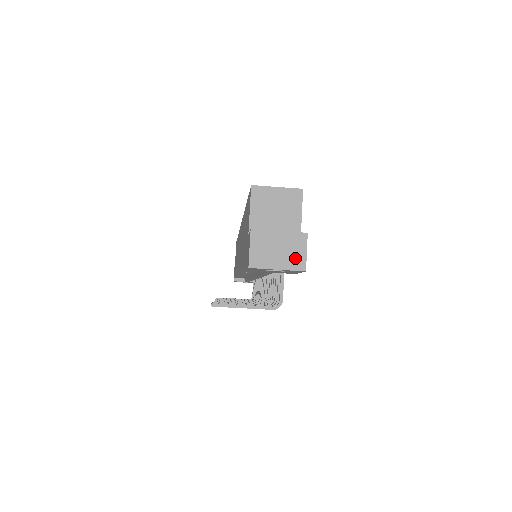
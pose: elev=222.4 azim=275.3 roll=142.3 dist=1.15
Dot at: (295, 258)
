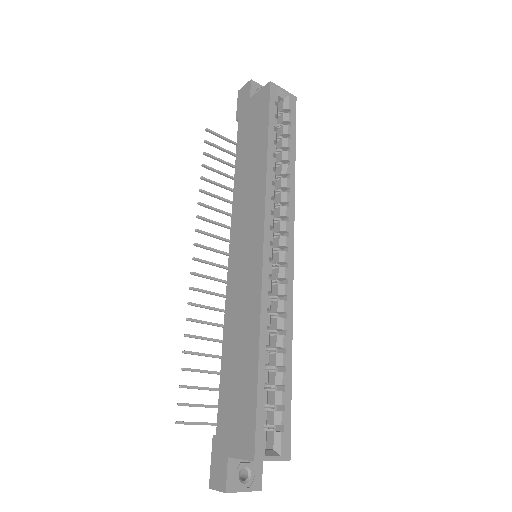
Dot at: occluded
